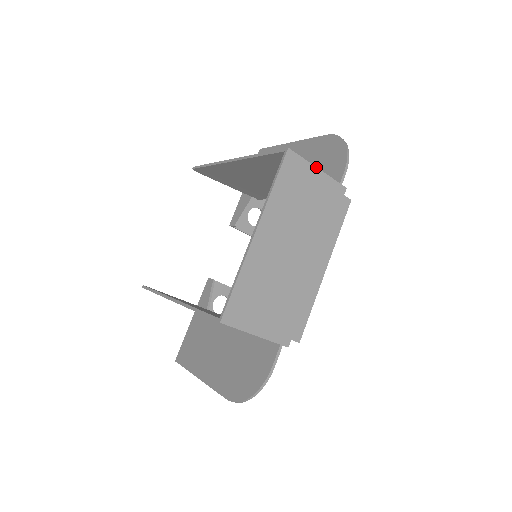
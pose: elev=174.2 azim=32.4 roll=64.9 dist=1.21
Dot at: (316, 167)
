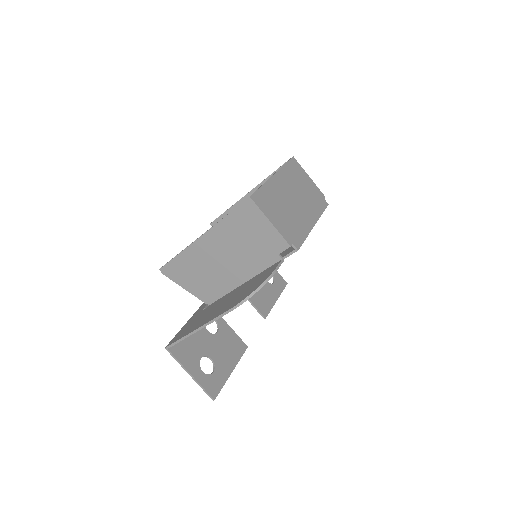
Dot at: (308, 175)
